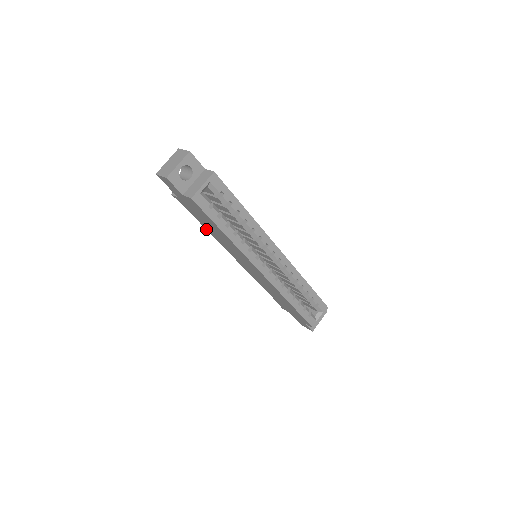
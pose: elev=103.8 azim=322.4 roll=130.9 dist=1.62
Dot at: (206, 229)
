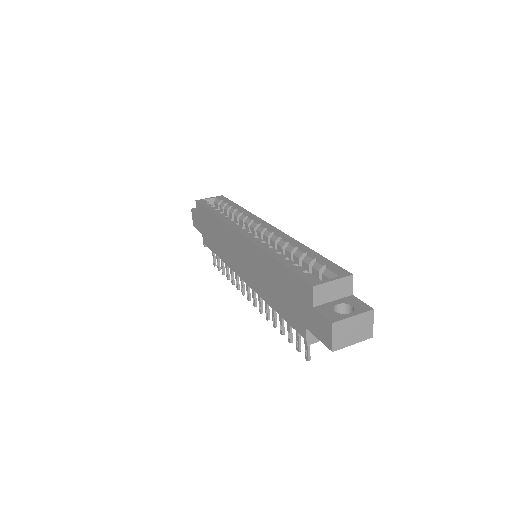
Dot at: (220, 258)
